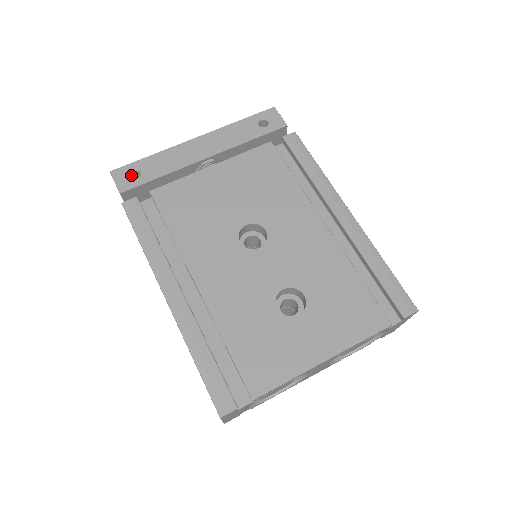
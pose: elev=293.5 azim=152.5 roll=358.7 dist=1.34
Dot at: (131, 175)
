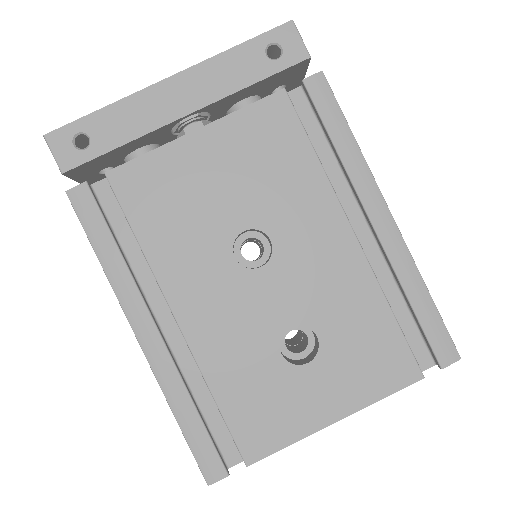
Dot at: (76, 140)
